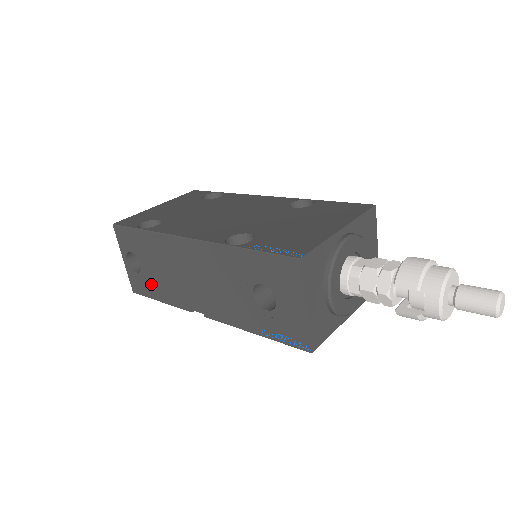
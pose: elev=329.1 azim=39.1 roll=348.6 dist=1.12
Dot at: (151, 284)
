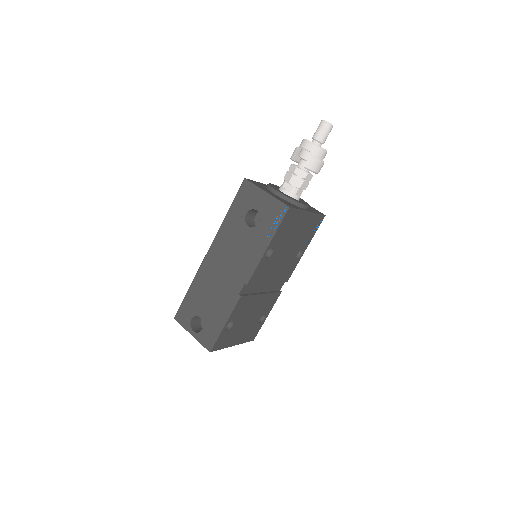
Dot at: (213, 321)
